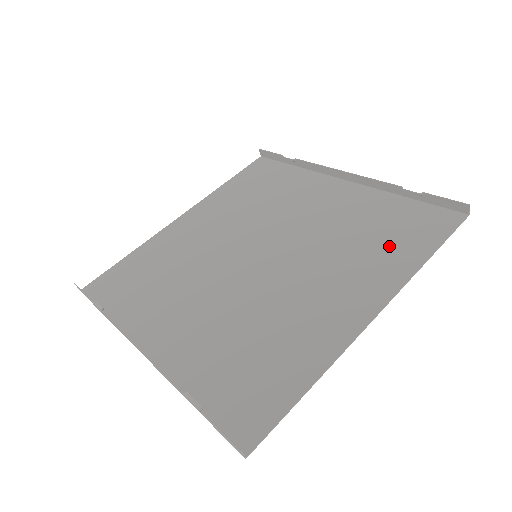
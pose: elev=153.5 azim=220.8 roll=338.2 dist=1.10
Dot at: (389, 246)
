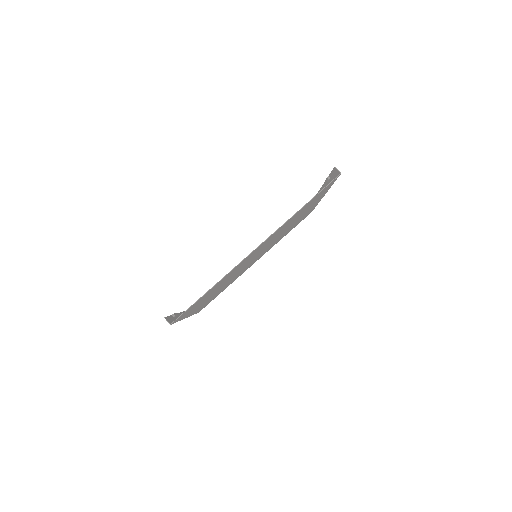
Dot at: (297, 214)
